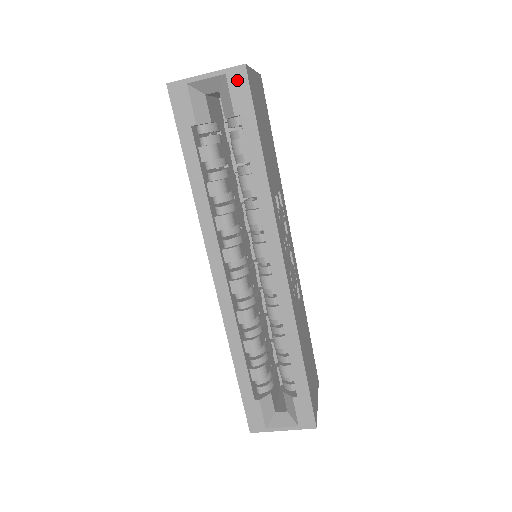
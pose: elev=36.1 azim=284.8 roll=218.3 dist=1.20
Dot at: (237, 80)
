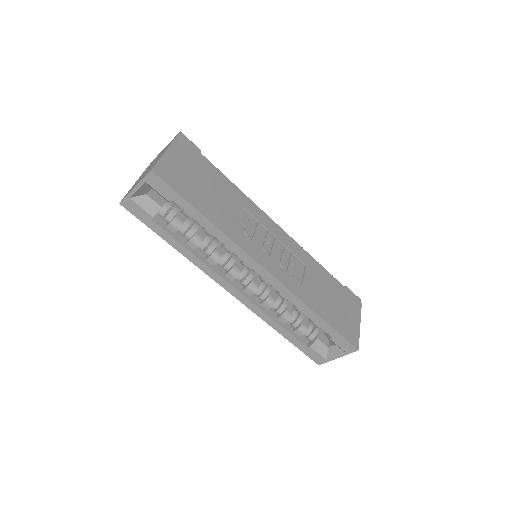
Dot at: (154, 182)
